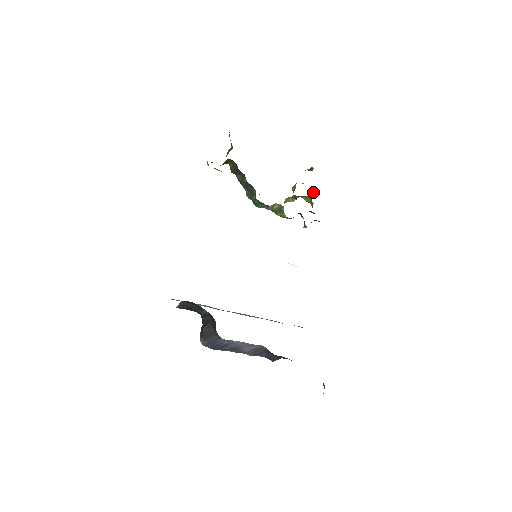
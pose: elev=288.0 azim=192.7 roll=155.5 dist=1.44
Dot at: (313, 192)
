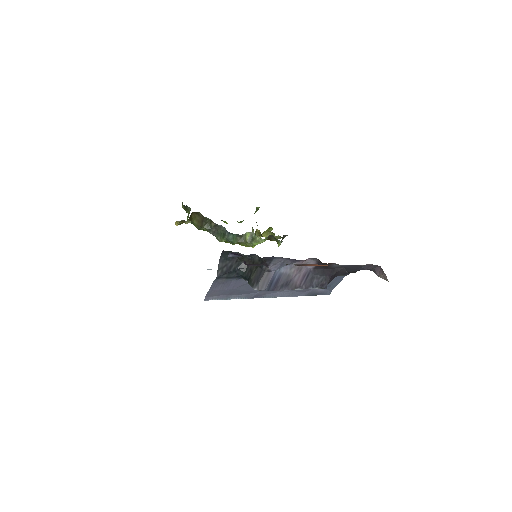
Dot at: (269, 230)
